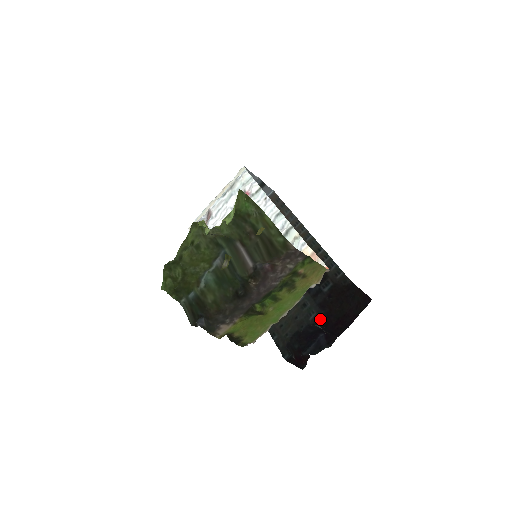
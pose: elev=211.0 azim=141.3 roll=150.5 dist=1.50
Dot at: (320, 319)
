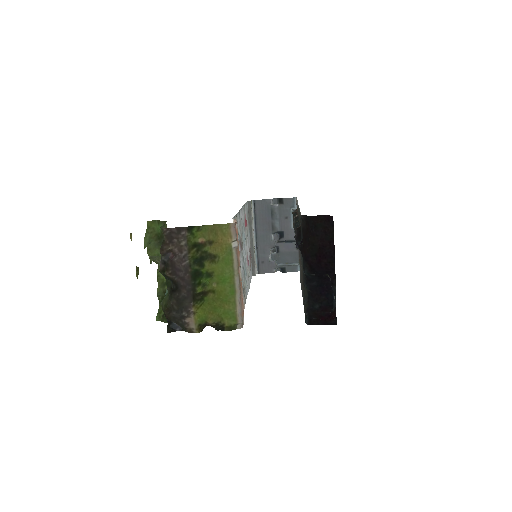
Dot at: (303, 267)
